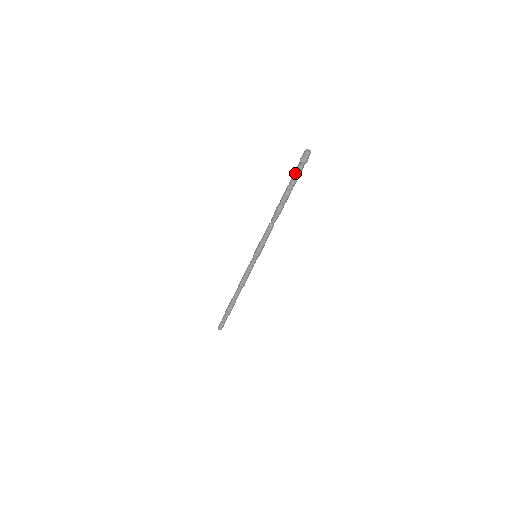
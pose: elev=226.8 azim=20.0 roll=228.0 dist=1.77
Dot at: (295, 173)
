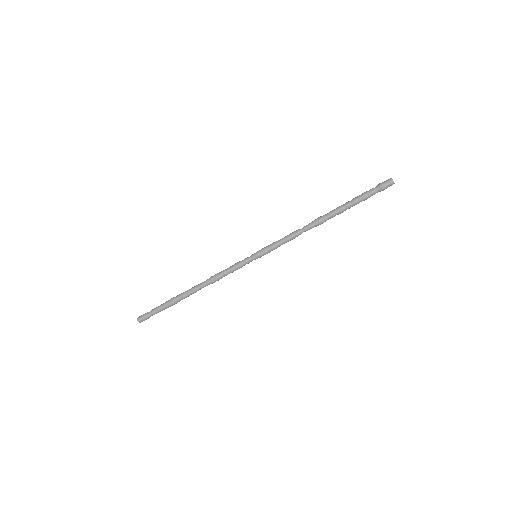
Dot at: (367, 195)
